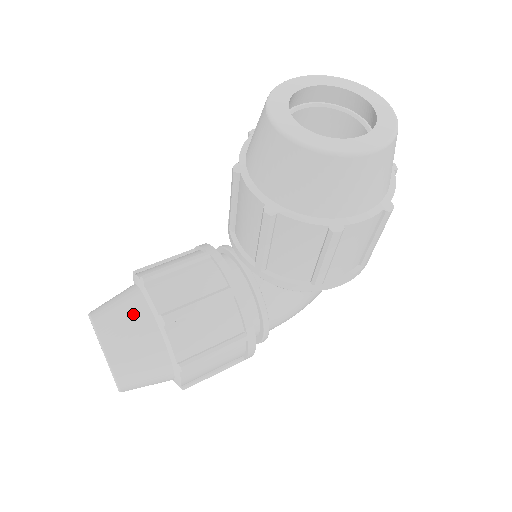
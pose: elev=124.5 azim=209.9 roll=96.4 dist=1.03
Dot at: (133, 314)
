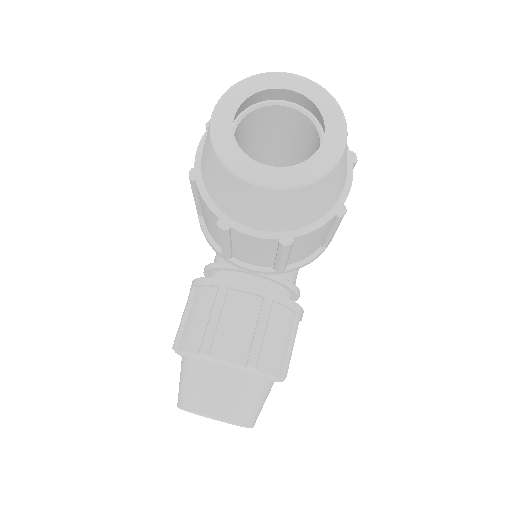
Dot at: (223, 382)
